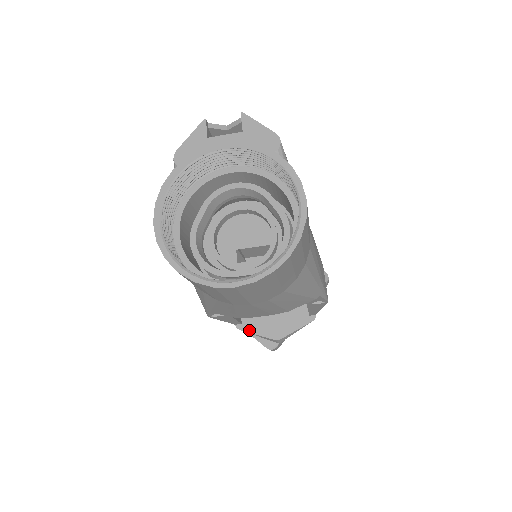
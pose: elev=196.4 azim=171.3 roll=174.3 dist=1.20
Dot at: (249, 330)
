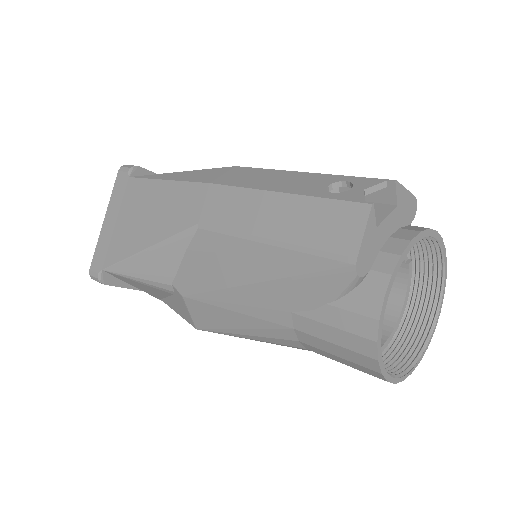
Dot at: occluded
